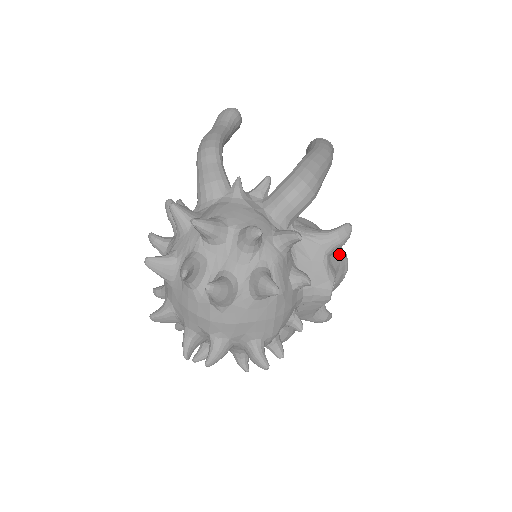
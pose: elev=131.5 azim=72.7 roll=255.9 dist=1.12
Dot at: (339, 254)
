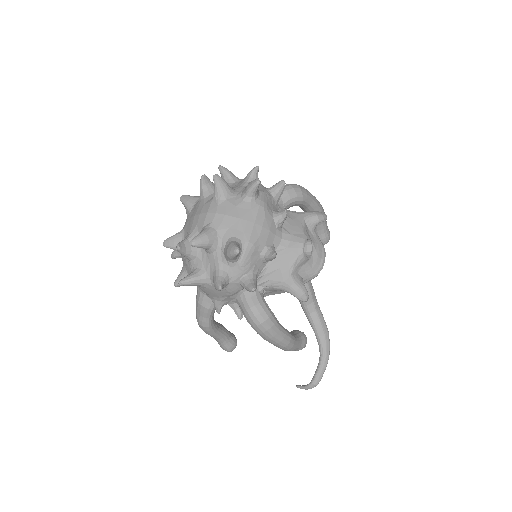
Dot at: (317, 238)
